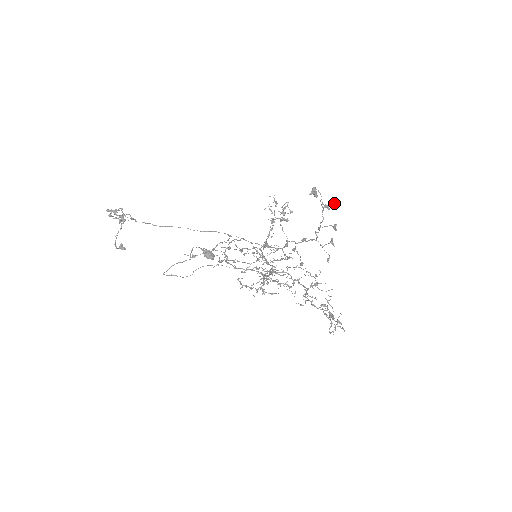
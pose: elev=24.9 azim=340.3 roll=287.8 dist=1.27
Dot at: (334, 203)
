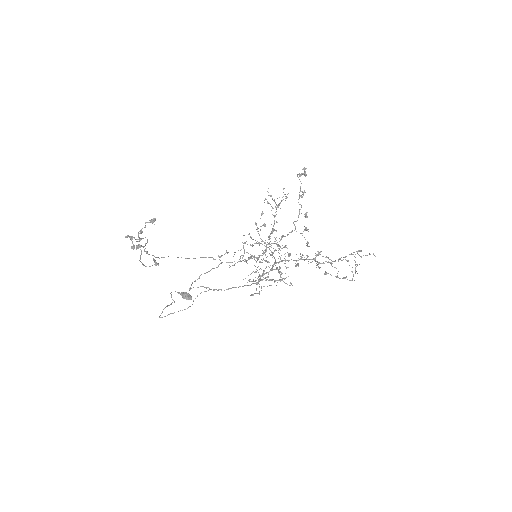
Dot at: (303, 193)
